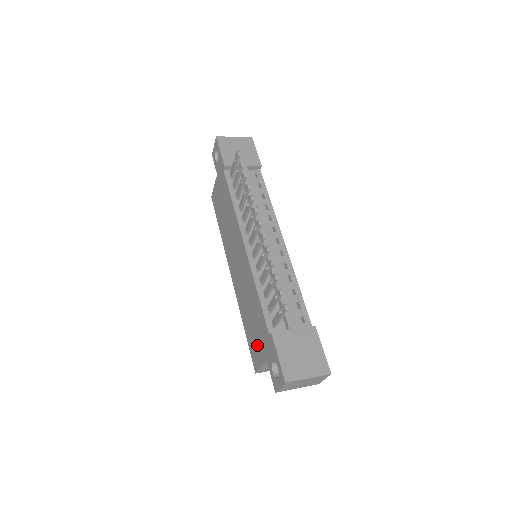
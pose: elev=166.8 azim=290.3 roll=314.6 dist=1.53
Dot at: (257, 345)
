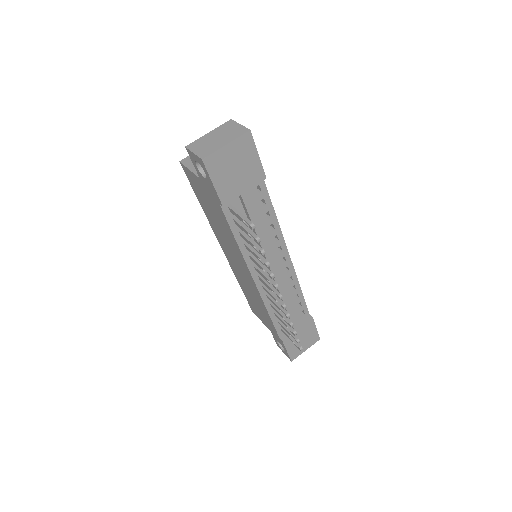
Dot at: (259, 315)
